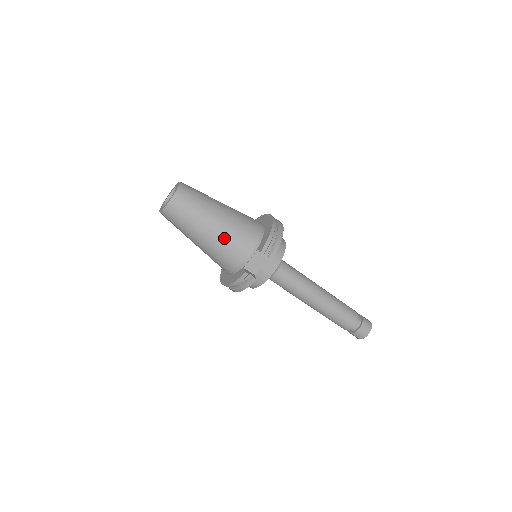
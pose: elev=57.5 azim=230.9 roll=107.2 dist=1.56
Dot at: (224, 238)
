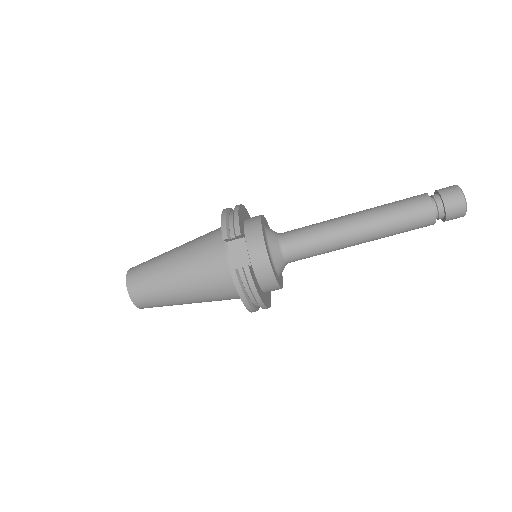
Dot at: (192, 267)
